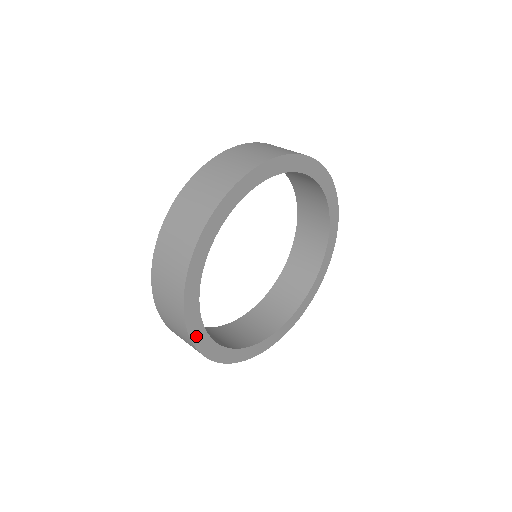
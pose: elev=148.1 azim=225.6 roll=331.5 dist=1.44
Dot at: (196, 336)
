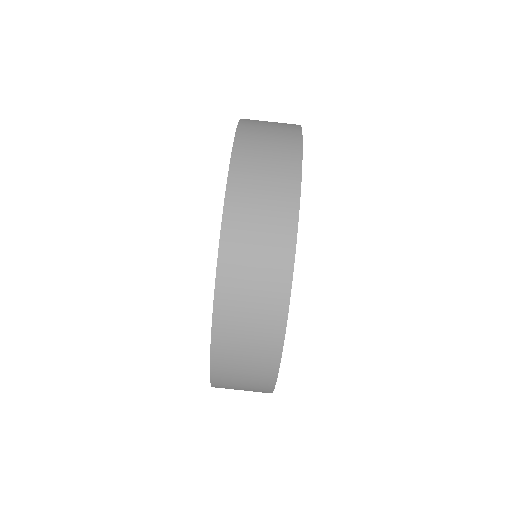
Dot at: occluded
